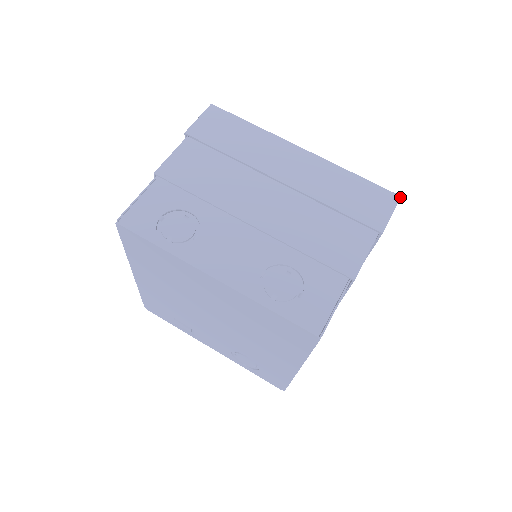
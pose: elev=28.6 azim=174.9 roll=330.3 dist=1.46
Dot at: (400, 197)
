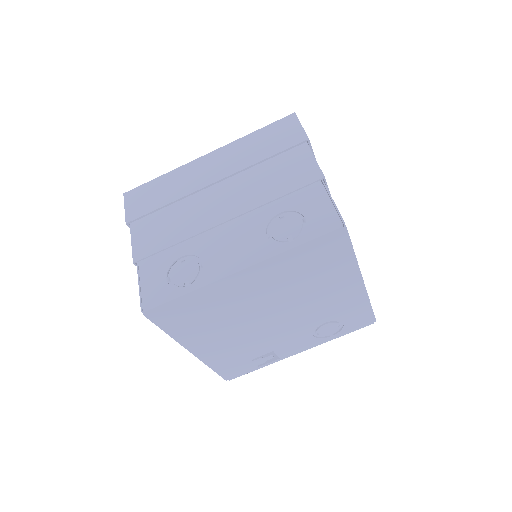
Dot at: (294, 113)
